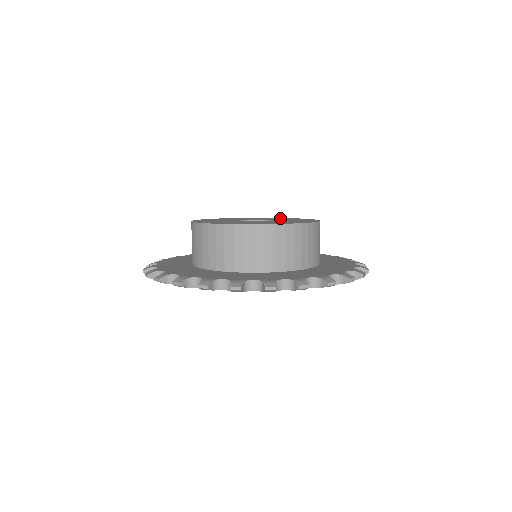
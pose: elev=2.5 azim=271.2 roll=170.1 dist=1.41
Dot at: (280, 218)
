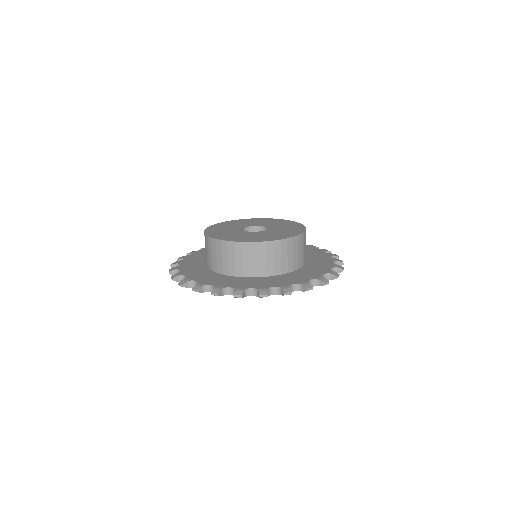
Dot at: (267, 220)
